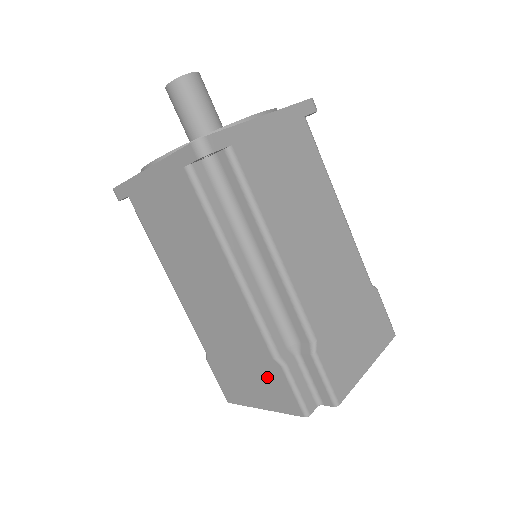
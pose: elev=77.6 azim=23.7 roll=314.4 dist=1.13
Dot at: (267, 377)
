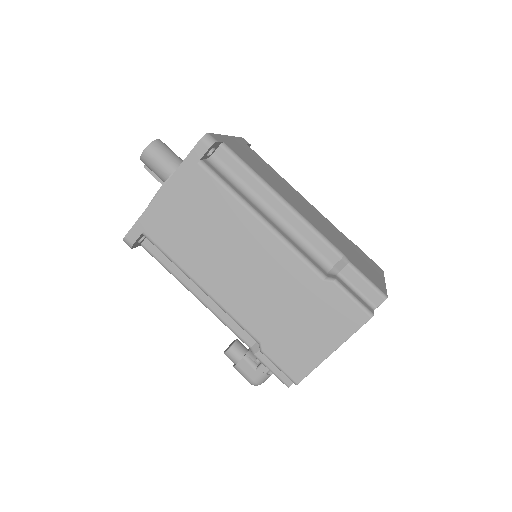
Dot at: (325, 307)
